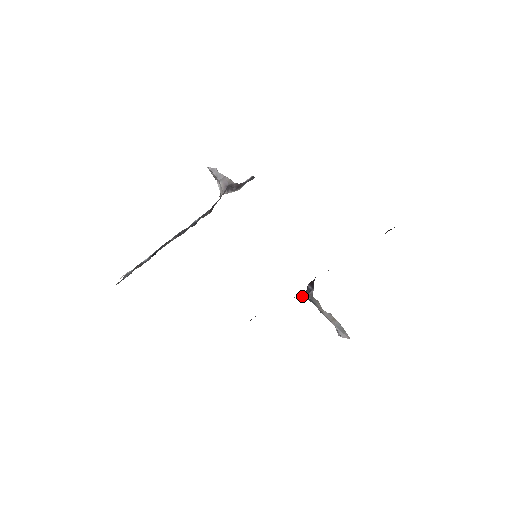
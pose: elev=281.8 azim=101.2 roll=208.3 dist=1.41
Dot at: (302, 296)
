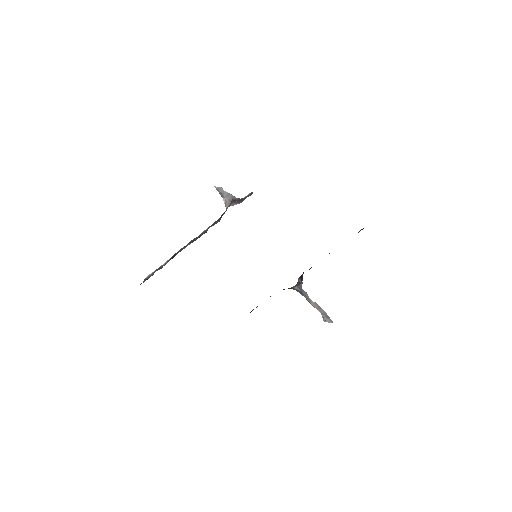
Dot at: (294, 288)
